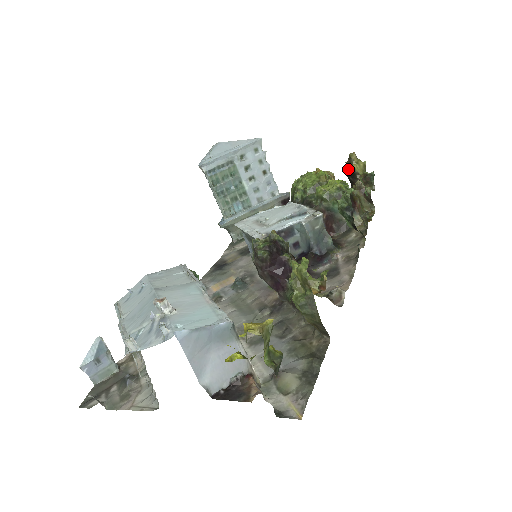
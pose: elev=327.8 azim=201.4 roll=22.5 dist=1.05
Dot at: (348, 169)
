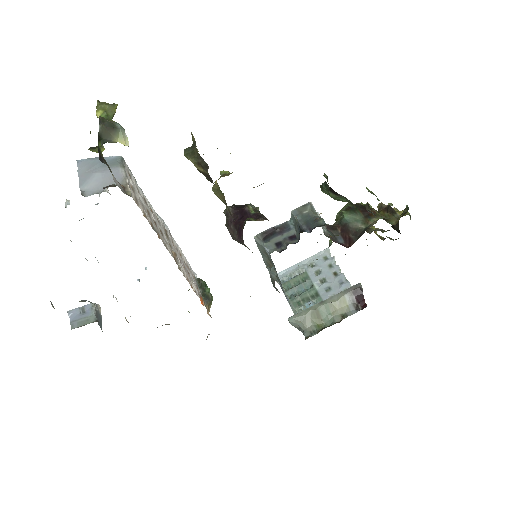
Dot at: occluded
